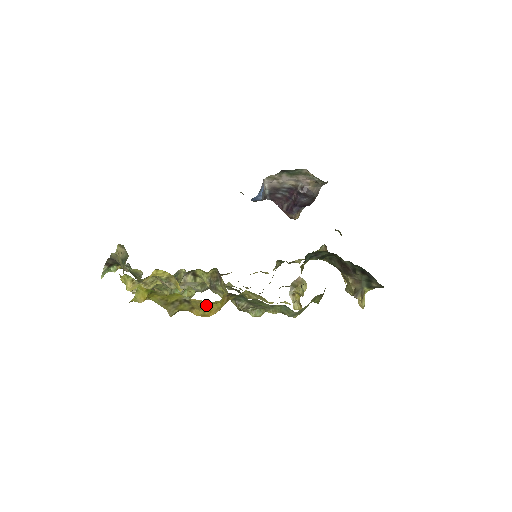
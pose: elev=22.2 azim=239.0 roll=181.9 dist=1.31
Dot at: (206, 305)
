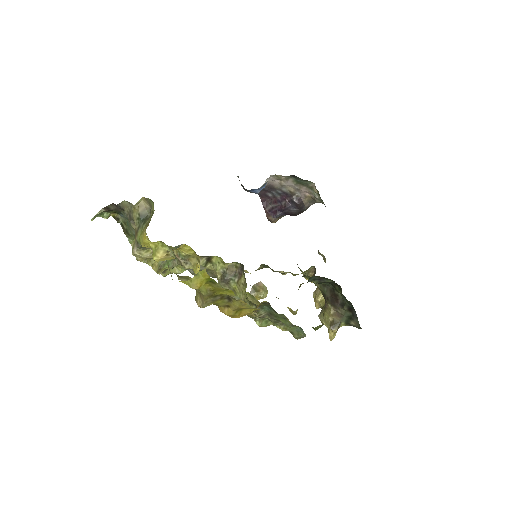
Dot at: (245, 308)
